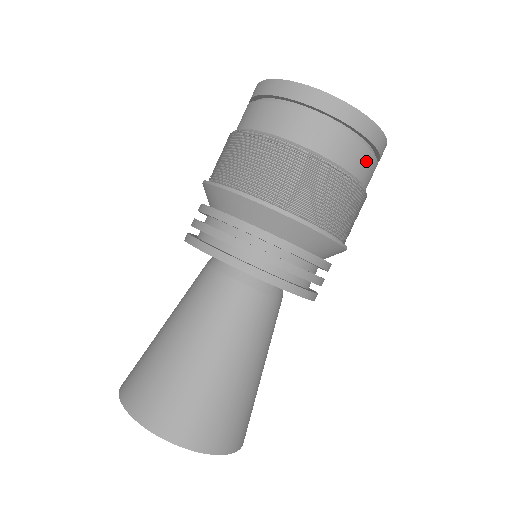
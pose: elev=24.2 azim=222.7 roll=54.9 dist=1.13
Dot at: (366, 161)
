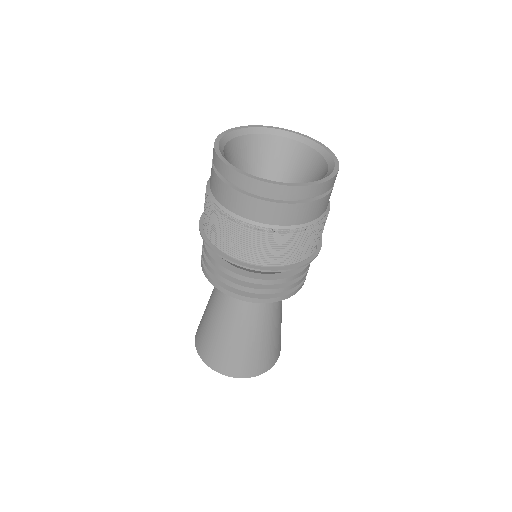
Dot at: (297, 211)
